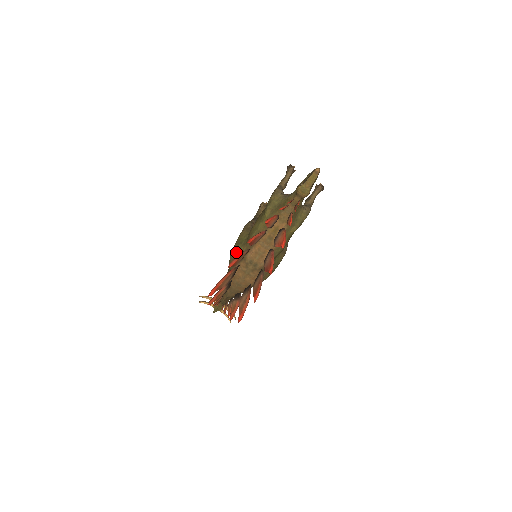
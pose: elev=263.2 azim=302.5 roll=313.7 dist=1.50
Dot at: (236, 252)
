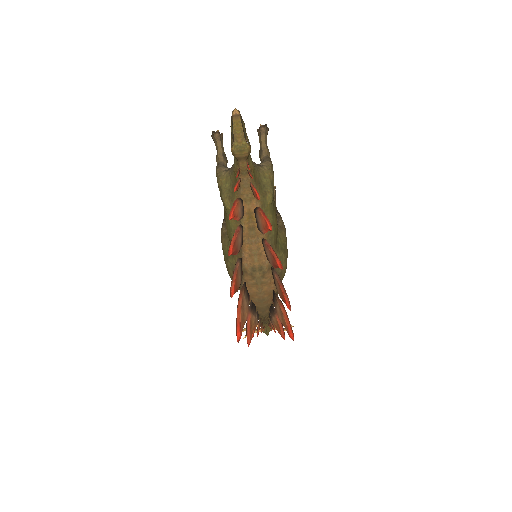
Dot at: (231, 270)
